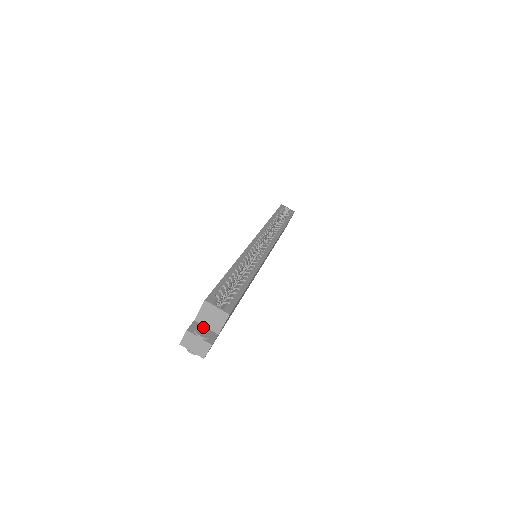
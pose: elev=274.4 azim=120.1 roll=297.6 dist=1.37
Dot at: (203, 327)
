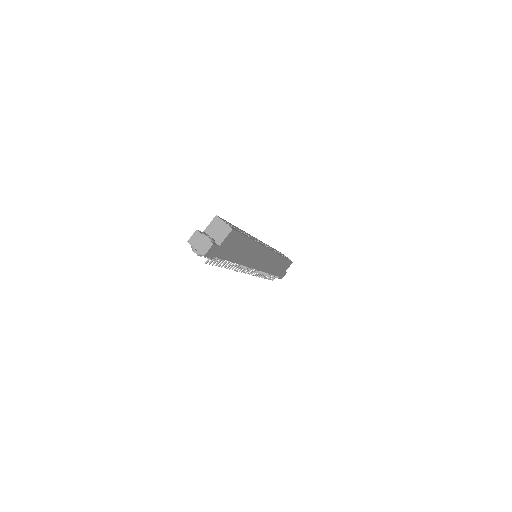
Dot at: (209, 236)
